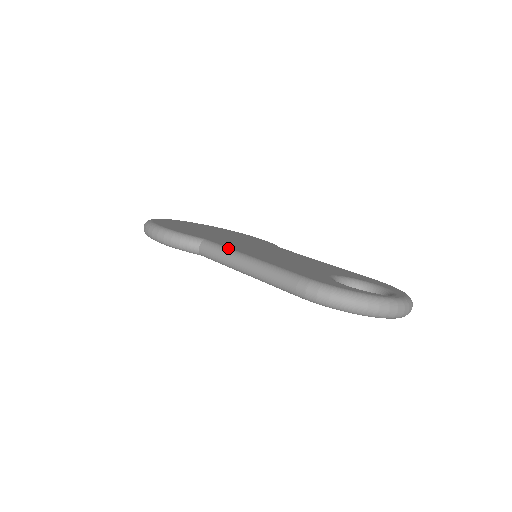
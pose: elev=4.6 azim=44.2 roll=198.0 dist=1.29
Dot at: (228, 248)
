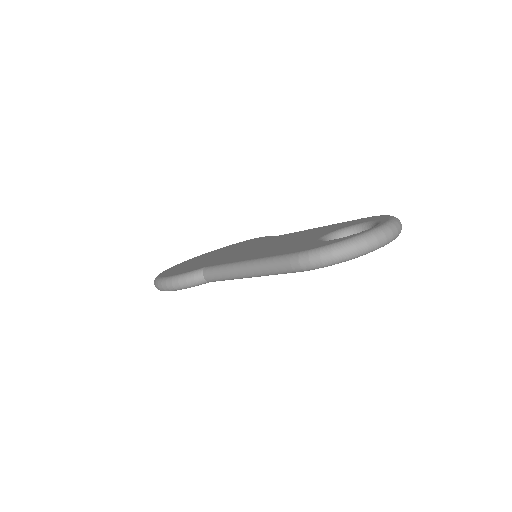
Dot at: (225, 264)
